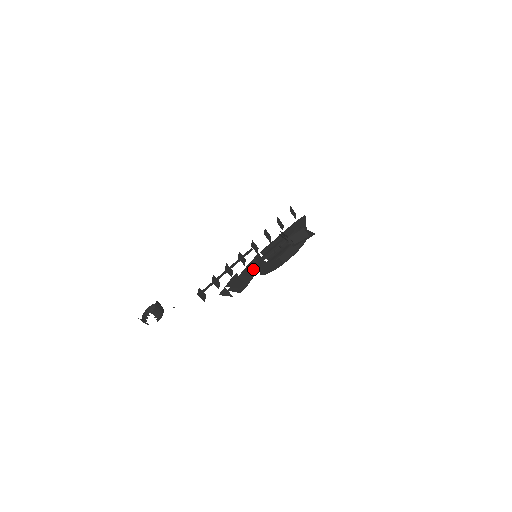
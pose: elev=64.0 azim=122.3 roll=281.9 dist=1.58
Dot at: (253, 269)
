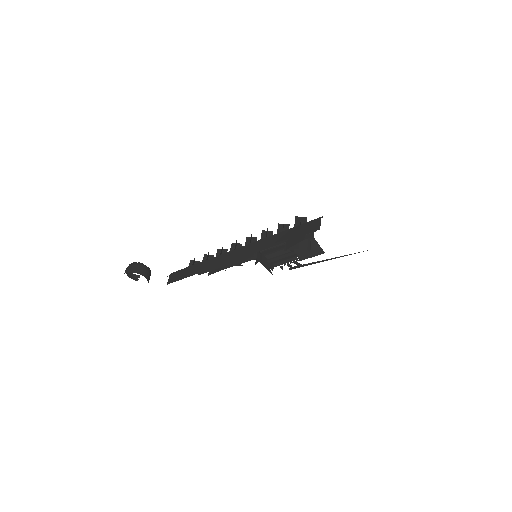
Dot at: occluded
